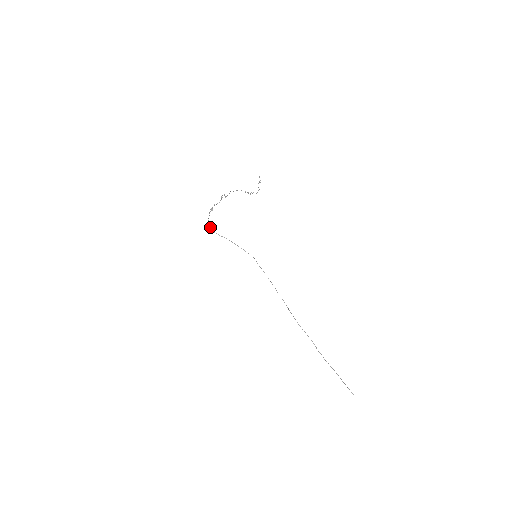
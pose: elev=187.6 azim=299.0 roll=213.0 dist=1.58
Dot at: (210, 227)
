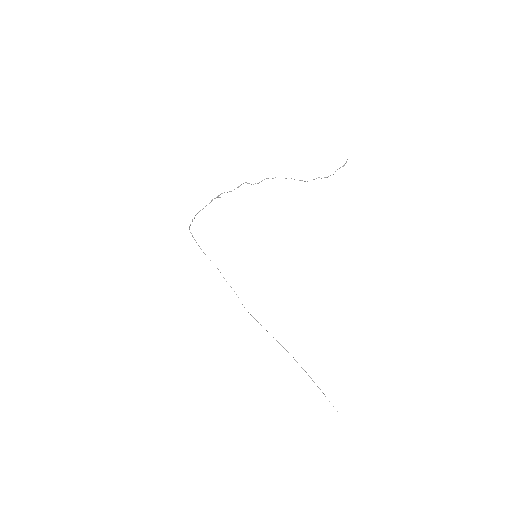
Dot at: (192, 220)
